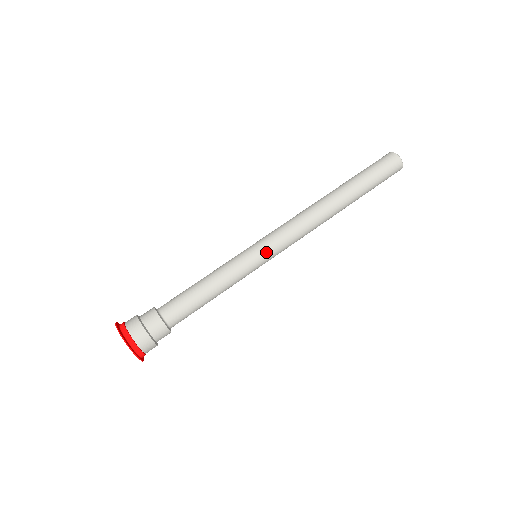
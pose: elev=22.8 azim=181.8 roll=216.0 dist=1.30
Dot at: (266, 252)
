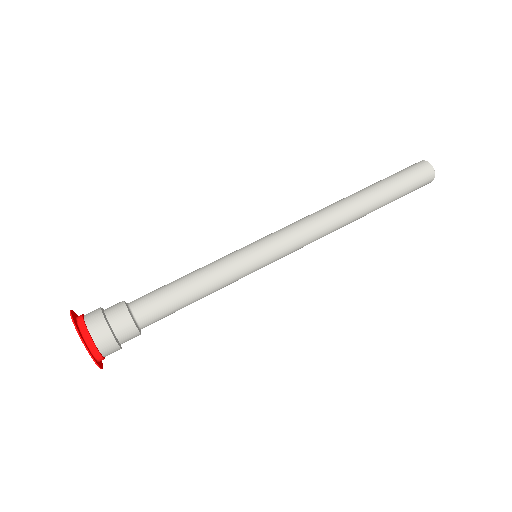
Dot at: (266, 247)
